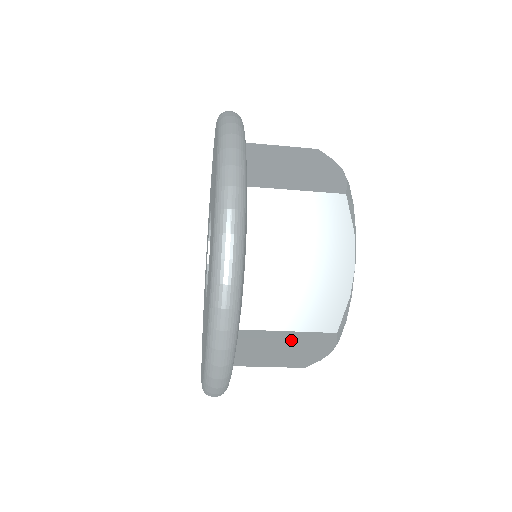
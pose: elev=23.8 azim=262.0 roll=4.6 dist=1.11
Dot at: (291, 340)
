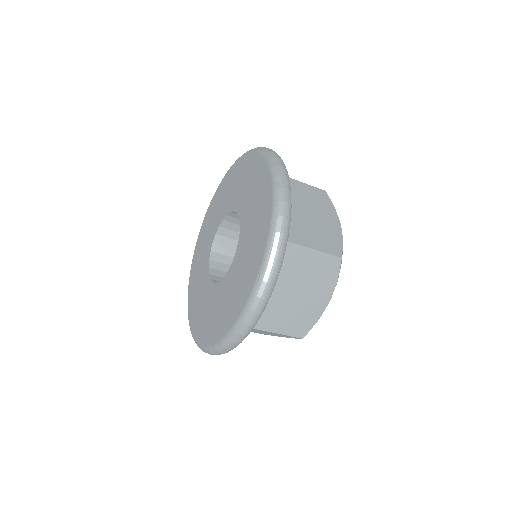
Dot at: (271, 333)
